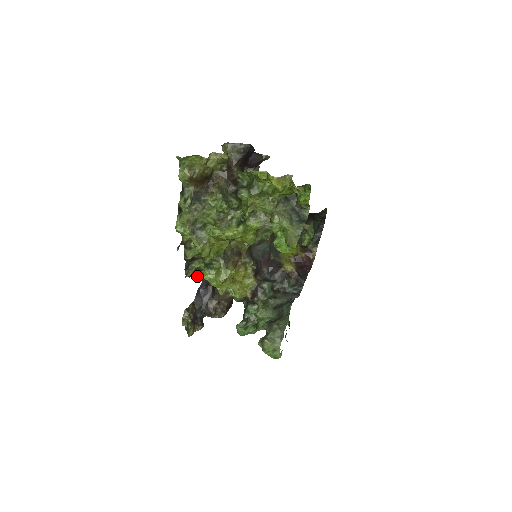
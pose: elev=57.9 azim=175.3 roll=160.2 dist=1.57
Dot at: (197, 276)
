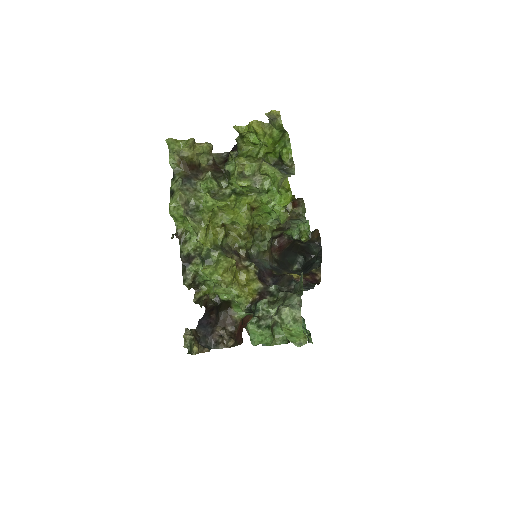
Dot at: (197, 295)
